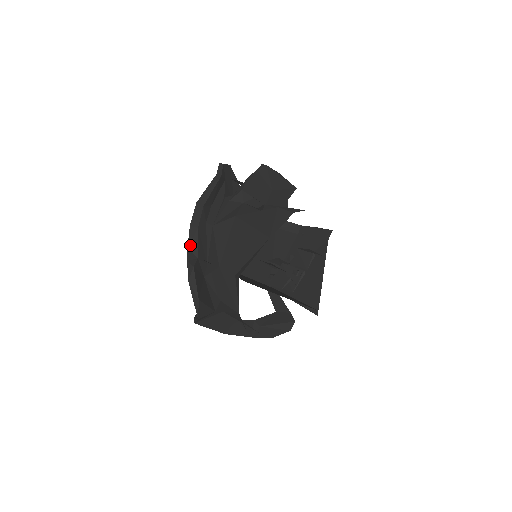
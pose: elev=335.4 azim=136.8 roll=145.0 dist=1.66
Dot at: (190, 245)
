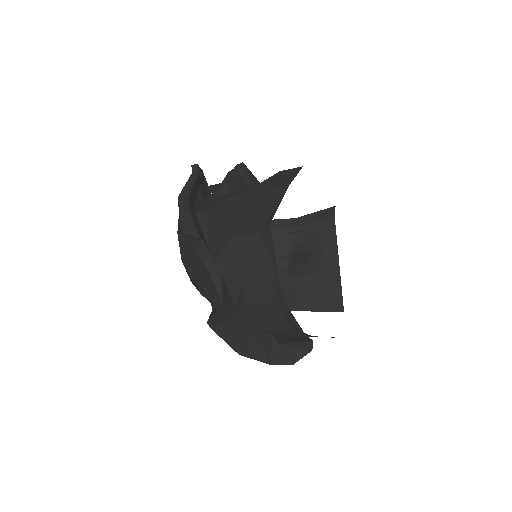
Dot at: (186, 229)
